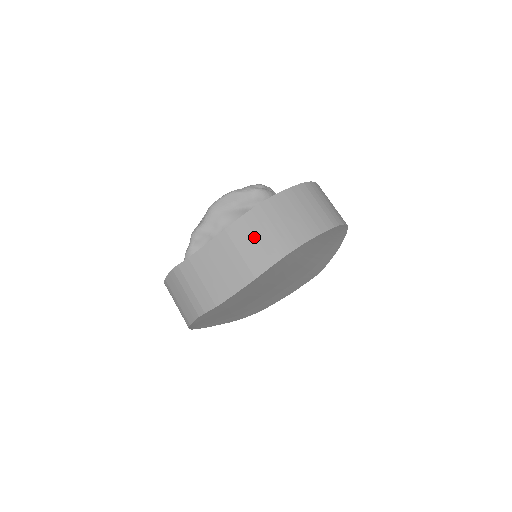
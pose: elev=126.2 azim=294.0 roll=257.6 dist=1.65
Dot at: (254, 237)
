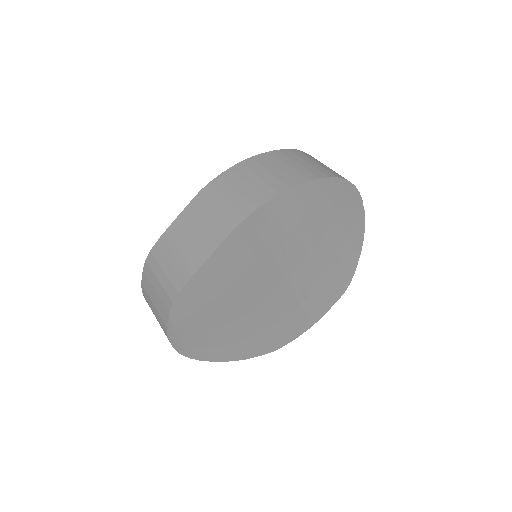
Dot at: (234, 189)
